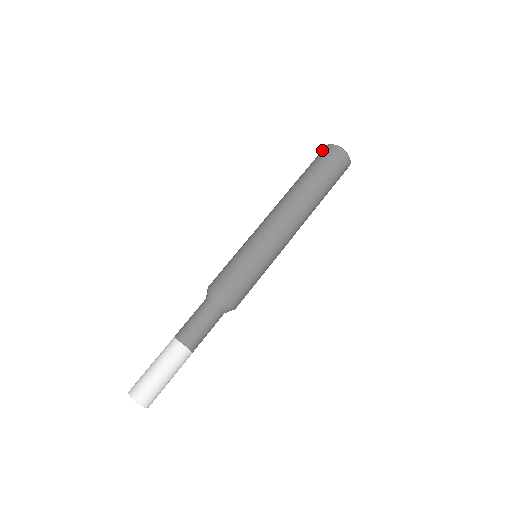
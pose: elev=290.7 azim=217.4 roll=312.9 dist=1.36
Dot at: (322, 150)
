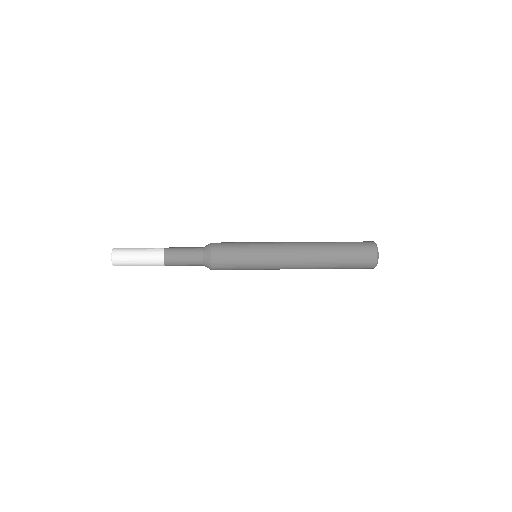
Dot at: occluded
